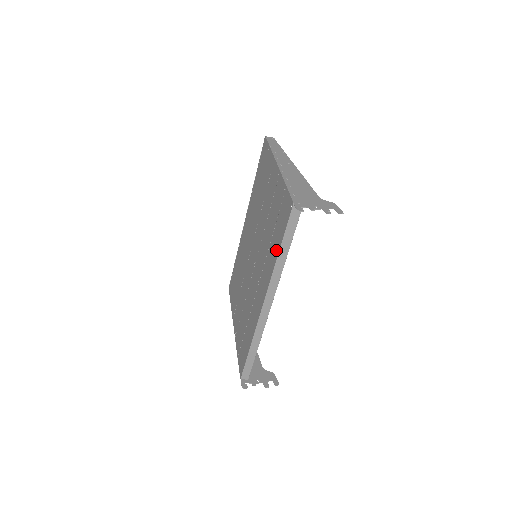
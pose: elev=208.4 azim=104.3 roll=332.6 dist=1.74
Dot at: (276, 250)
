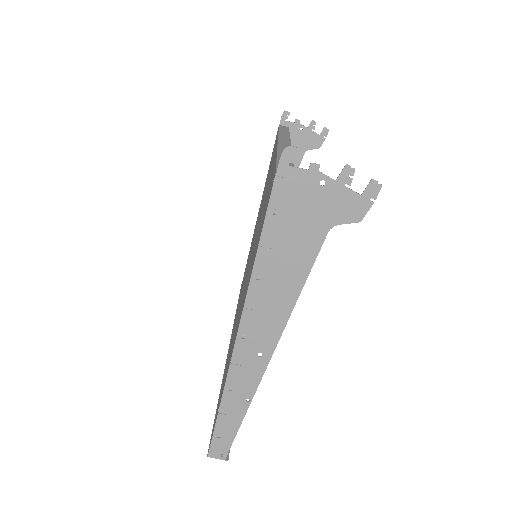
Dot at: occluded
